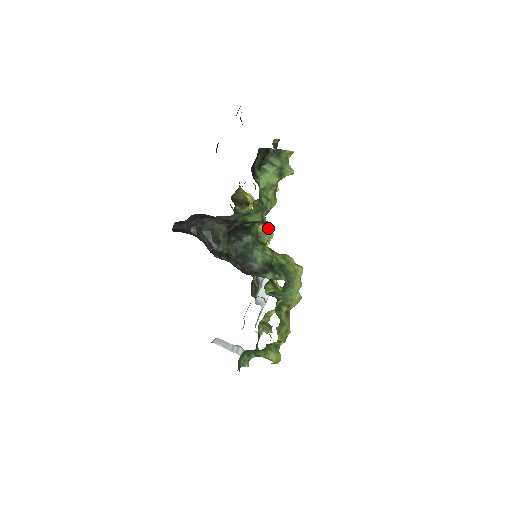
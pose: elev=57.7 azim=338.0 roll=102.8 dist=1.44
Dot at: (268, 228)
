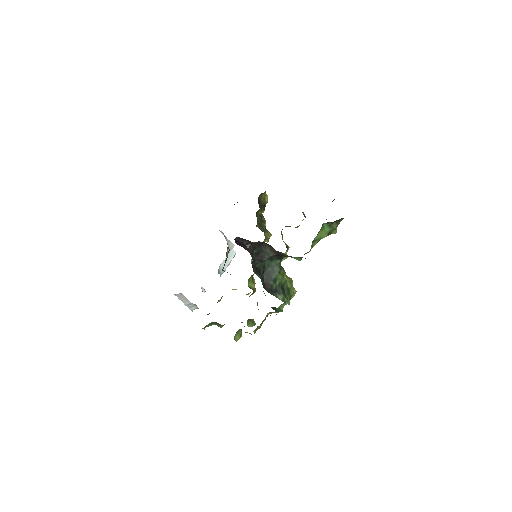
Dot at: occluded
